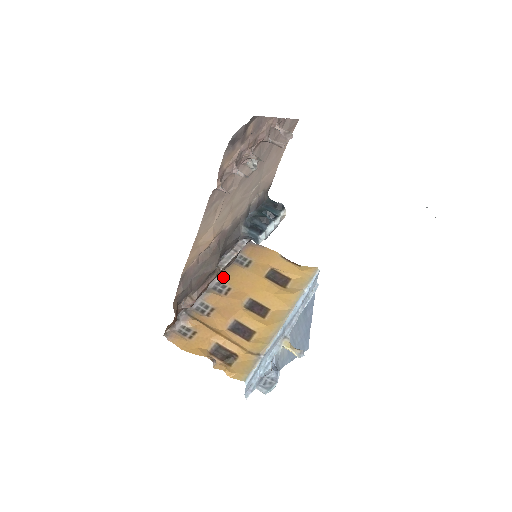
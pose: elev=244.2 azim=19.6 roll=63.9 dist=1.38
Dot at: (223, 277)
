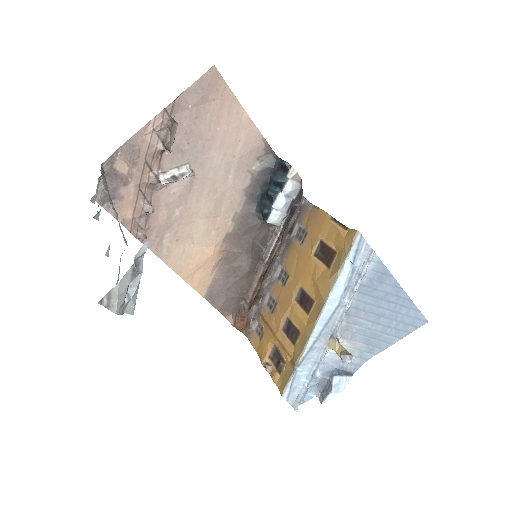
Dot at: (284, 262)
